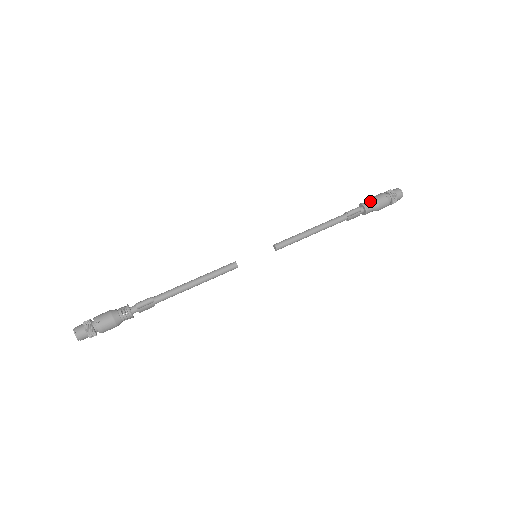
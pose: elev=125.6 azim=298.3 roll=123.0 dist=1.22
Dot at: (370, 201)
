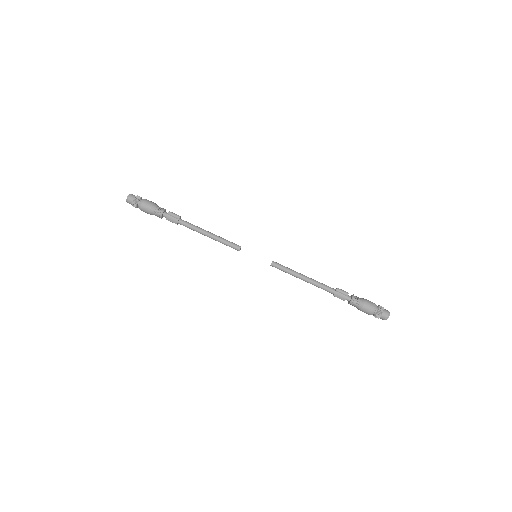
Dot at: (360, 298)
